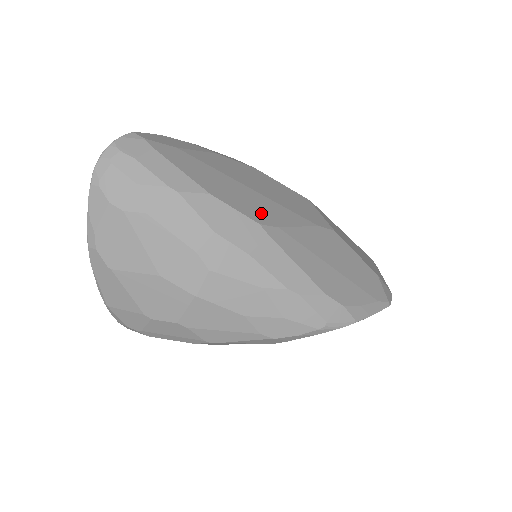
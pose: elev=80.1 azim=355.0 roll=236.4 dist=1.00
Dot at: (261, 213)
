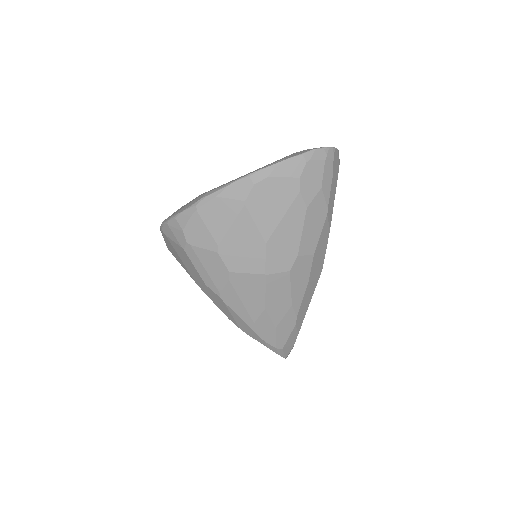
Dot at: occluded
